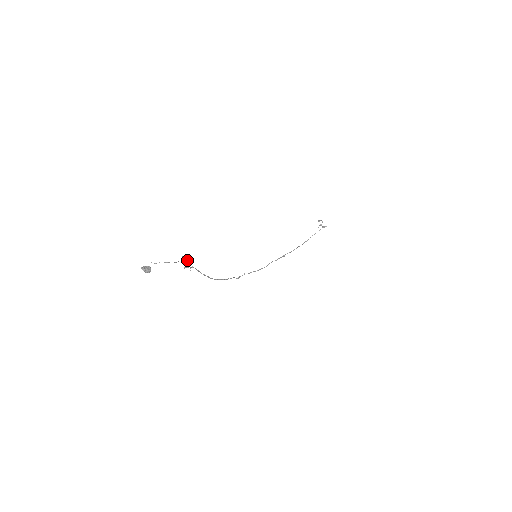
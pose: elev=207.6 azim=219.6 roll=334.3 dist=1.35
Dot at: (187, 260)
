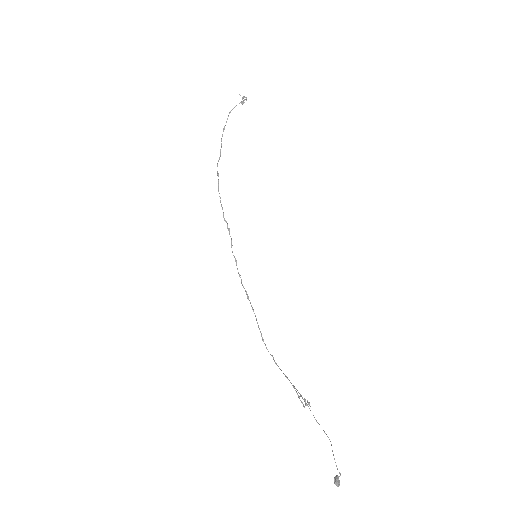
Dot at: (301, 396)
